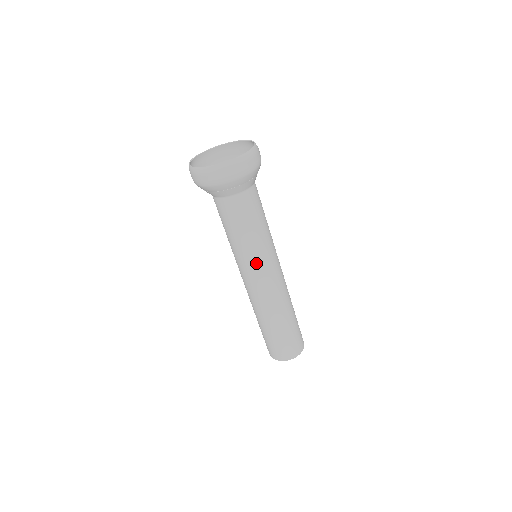
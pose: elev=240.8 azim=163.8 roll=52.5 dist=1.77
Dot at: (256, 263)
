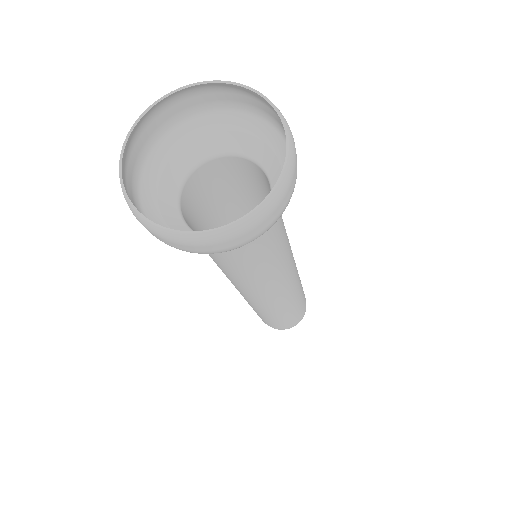
Dot at: (271, 284)
